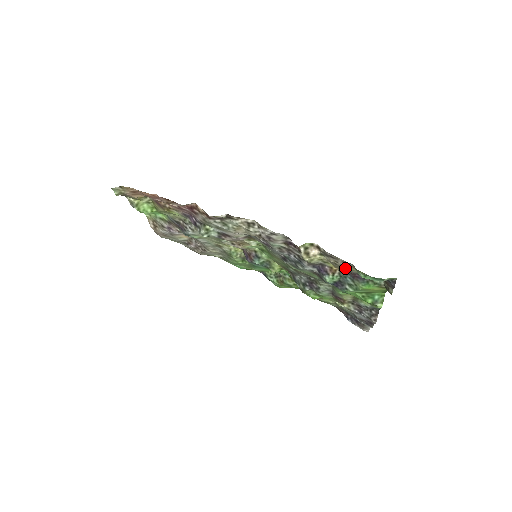
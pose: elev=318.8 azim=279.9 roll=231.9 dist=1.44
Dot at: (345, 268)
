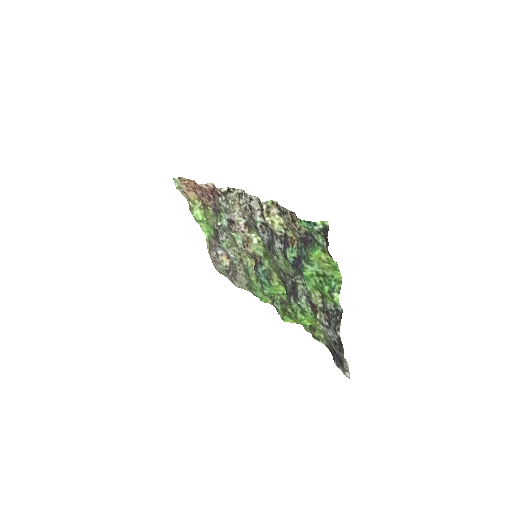
Dot at: (296, 228)
